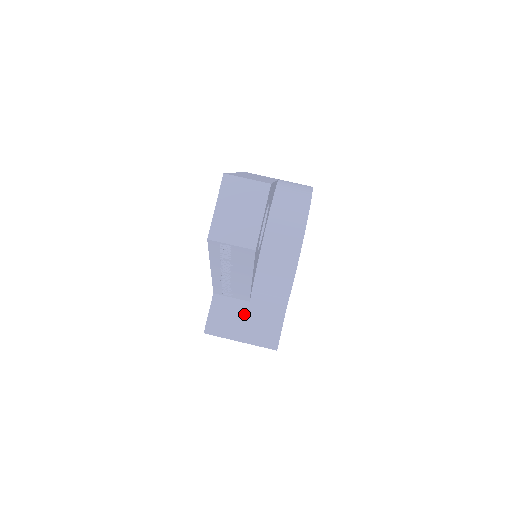
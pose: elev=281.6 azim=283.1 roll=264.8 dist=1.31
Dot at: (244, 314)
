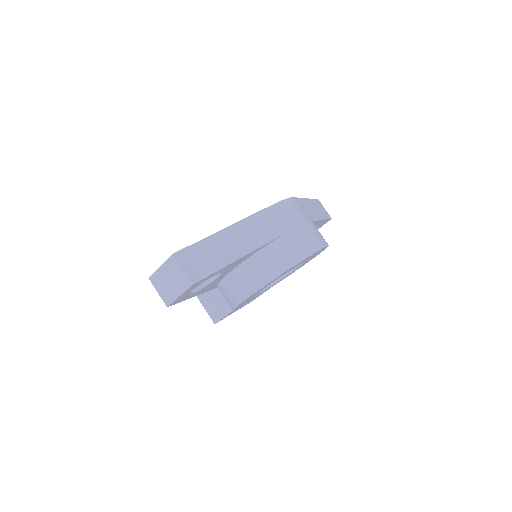
Dot at: (210, 291)
